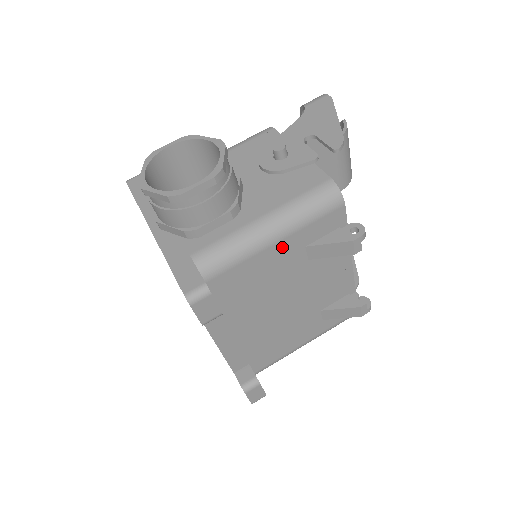
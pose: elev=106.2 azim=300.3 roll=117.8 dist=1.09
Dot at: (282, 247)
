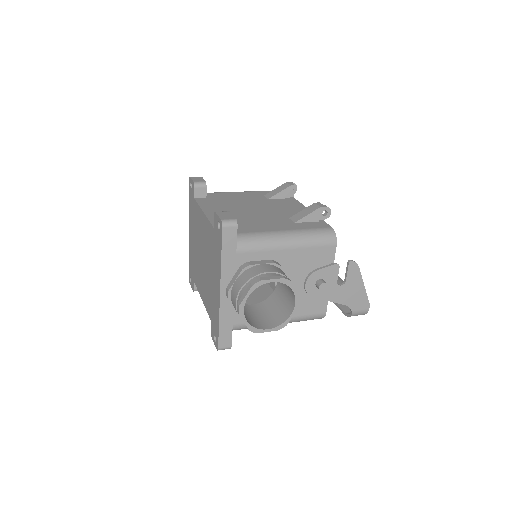
Dot at: (249, 194)
